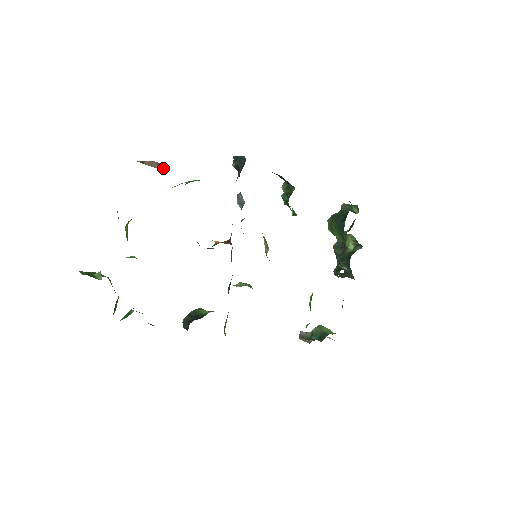
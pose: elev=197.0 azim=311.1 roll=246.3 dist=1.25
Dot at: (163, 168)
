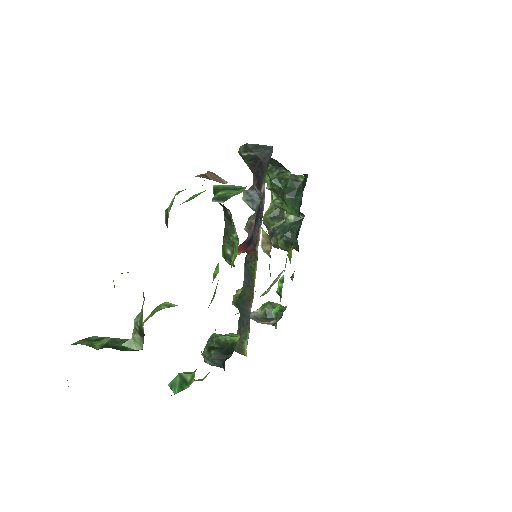
Dot at: (224, 181)
